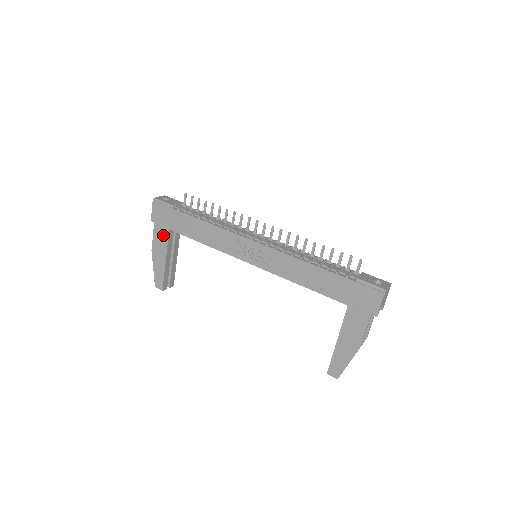
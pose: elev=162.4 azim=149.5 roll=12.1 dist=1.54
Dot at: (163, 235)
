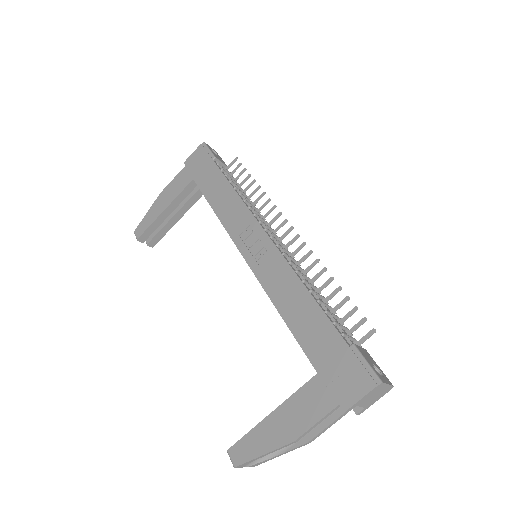
Dot at: (183, 182)
